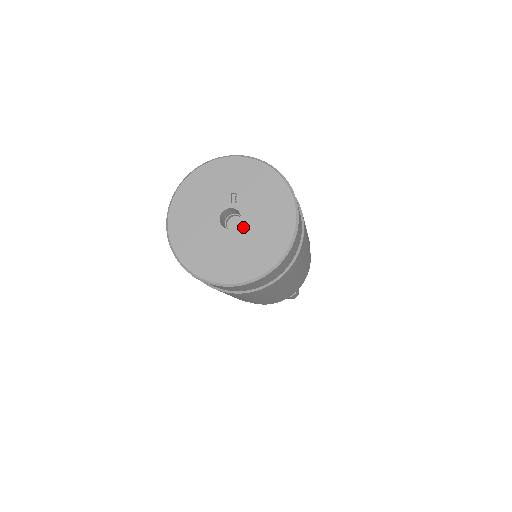
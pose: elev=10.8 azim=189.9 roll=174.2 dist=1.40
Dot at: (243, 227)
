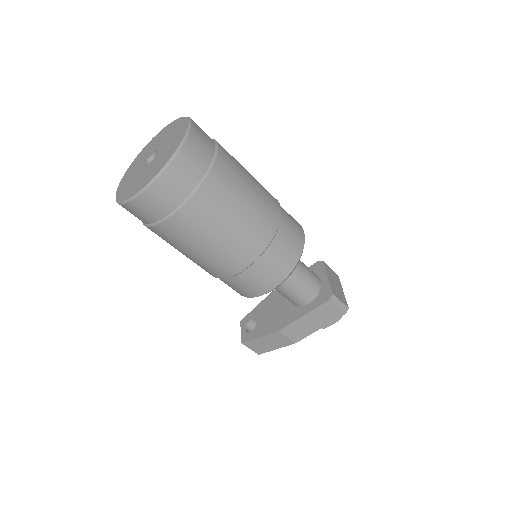
Dot at: (158, 154)
